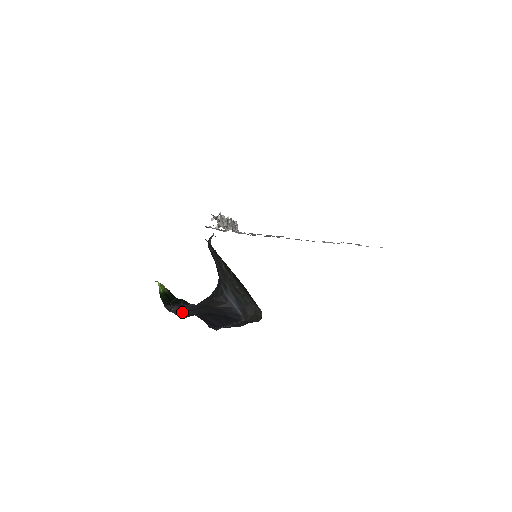
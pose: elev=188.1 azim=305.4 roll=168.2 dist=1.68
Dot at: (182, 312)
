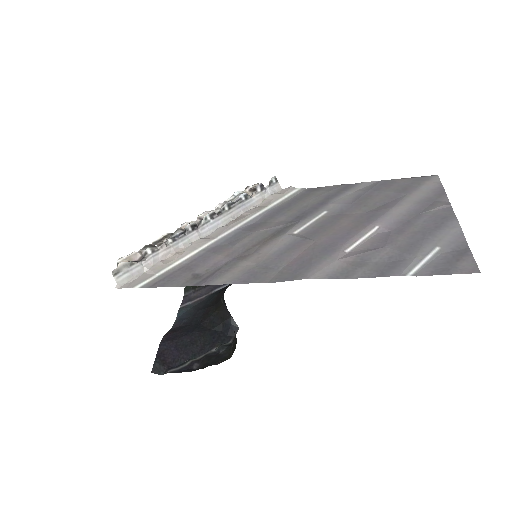
Dot at: (192, 307)
